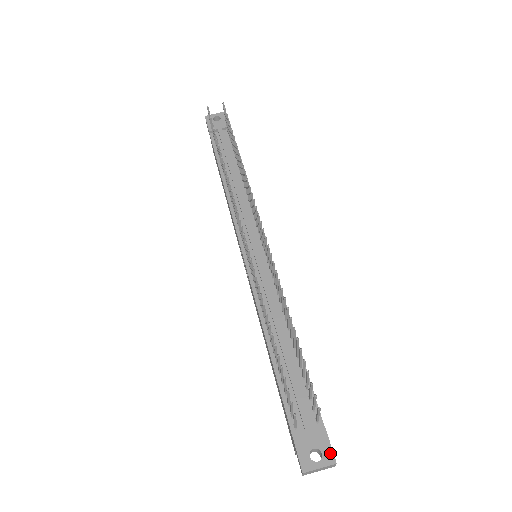
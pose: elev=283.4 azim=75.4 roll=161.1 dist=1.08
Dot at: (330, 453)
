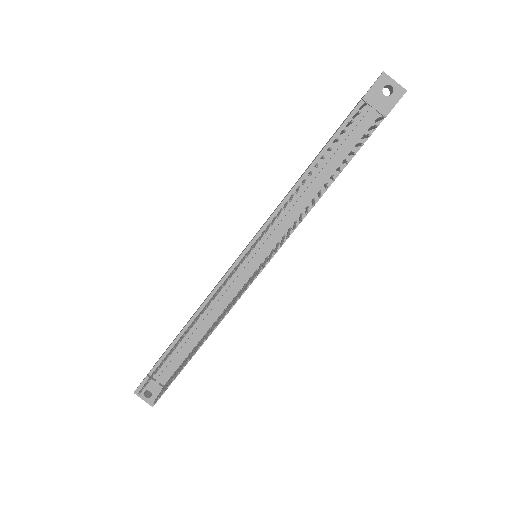
Dot at: occluded
